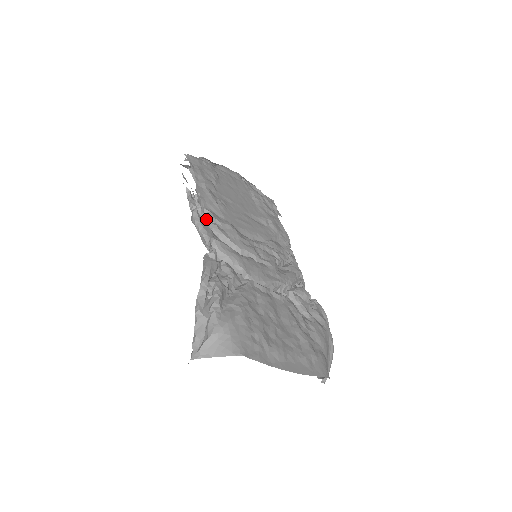
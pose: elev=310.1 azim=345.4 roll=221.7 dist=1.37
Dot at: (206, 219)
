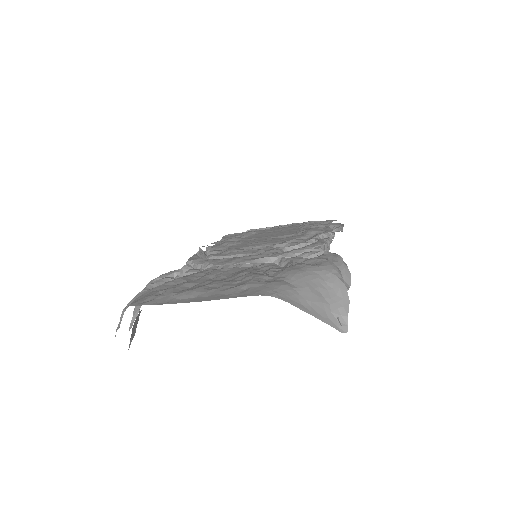
Dot at: occluded
